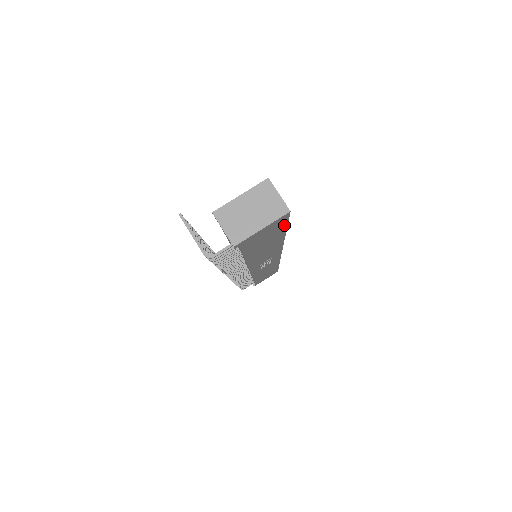
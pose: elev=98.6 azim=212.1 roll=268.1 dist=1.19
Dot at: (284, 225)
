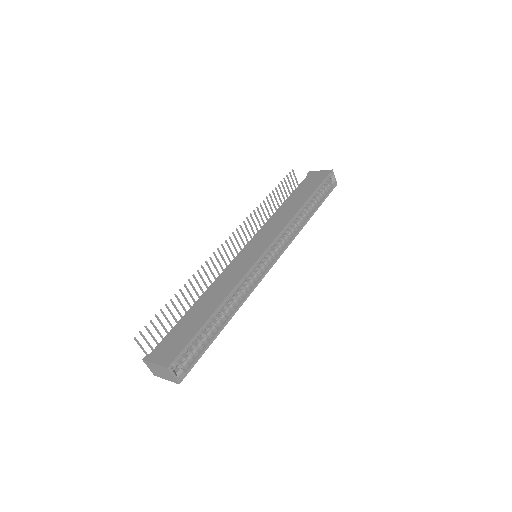
Dot at: (198, 357)
